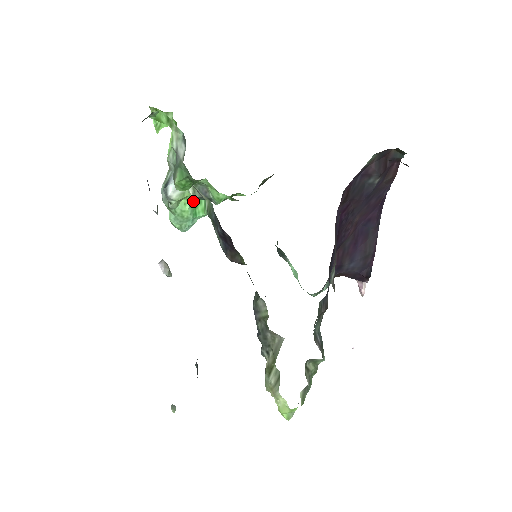
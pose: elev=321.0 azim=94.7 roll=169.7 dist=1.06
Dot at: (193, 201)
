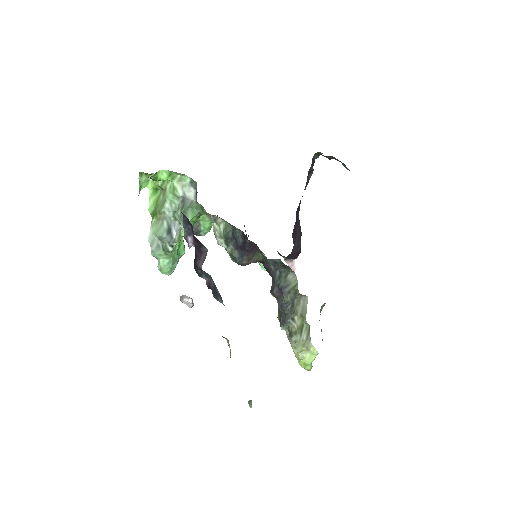
Dot at: (179, 242)
